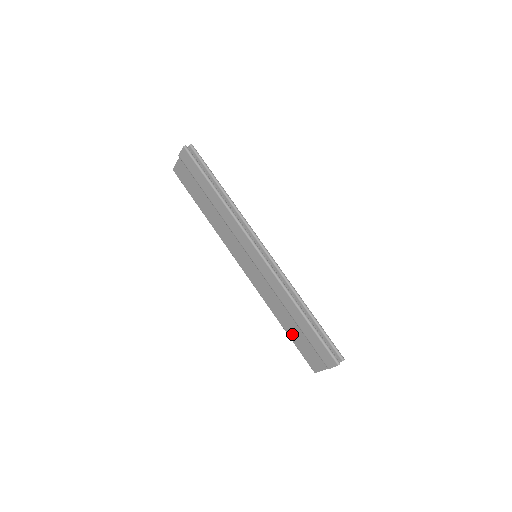
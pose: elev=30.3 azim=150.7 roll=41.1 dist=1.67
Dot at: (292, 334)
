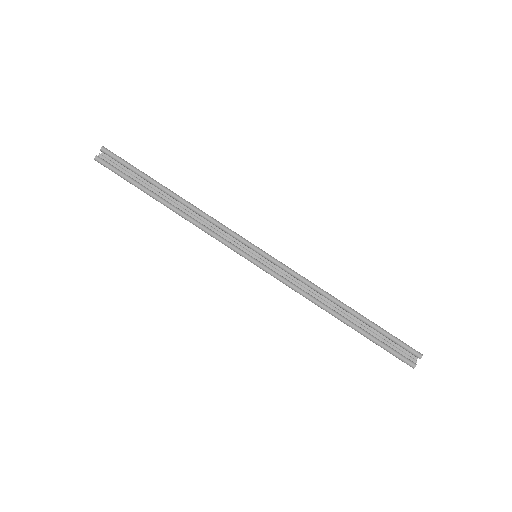
Dot at: occluded
